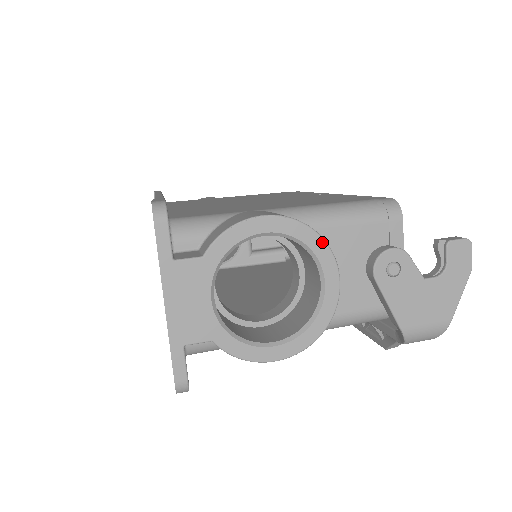
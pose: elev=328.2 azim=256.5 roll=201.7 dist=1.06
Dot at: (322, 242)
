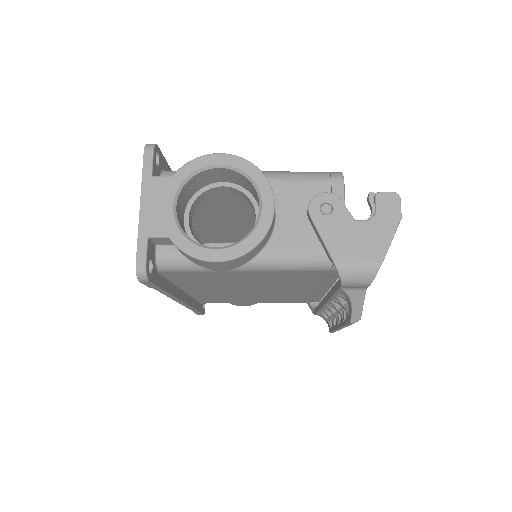
Dot at: (262, 175)
